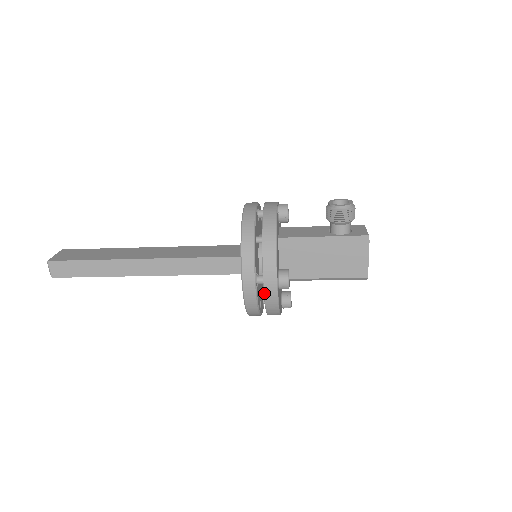
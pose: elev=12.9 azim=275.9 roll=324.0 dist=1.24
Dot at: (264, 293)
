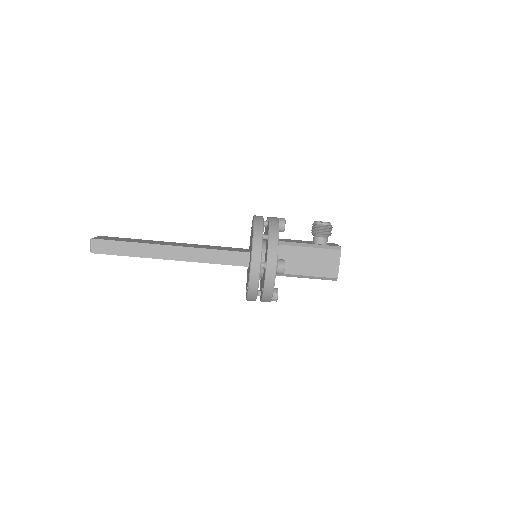
Dot at: (265, 274)
